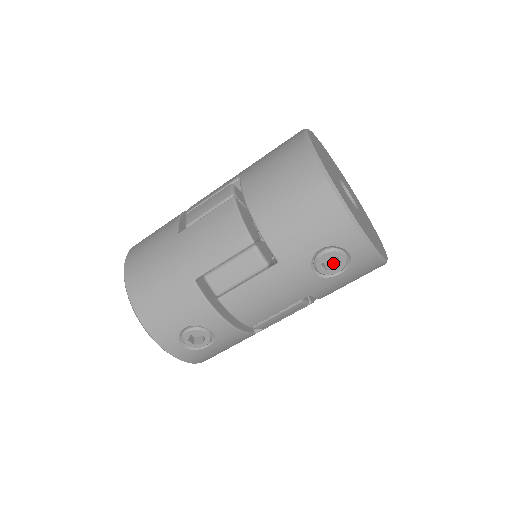
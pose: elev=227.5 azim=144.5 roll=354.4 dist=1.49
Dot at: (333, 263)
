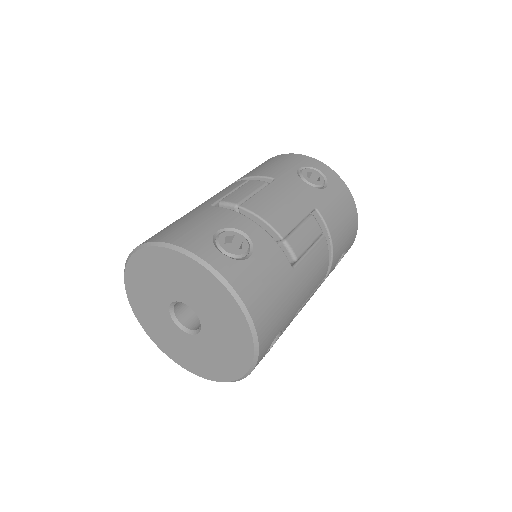
Dot at: occluded
